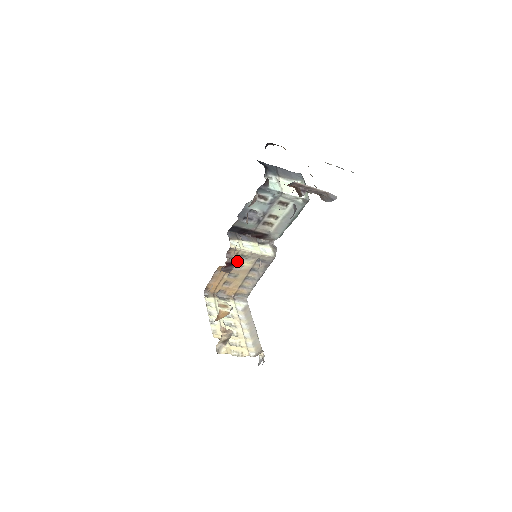
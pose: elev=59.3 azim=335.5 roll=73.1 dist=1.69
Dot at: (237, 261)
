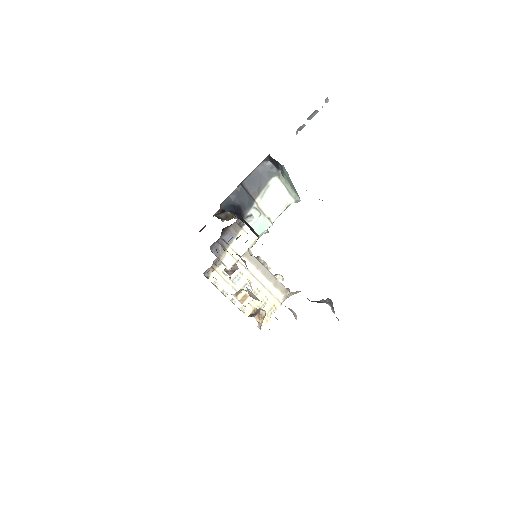
Dot at: occluded
